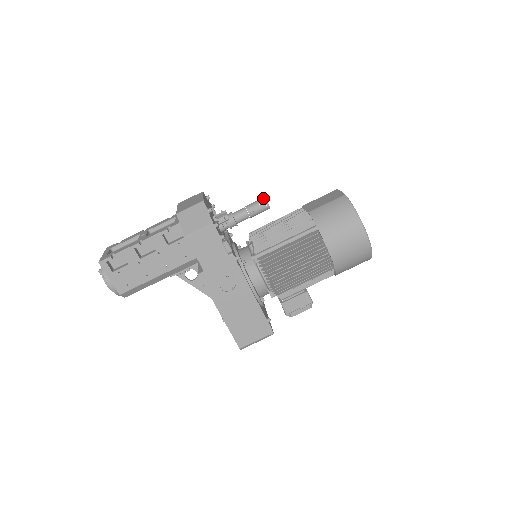
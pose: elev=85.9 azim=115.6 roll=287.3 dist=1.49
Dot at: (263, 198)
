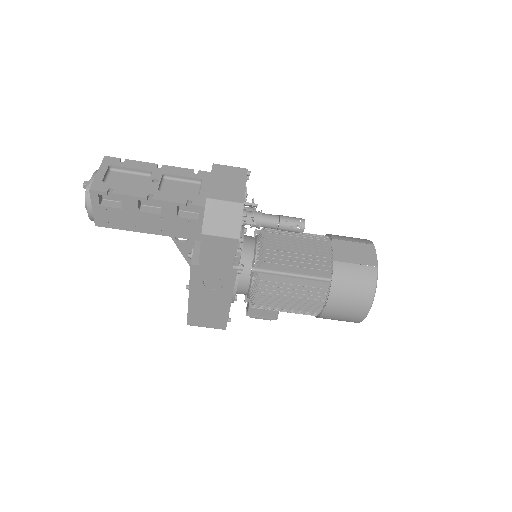
Dot at: (303, 221)
